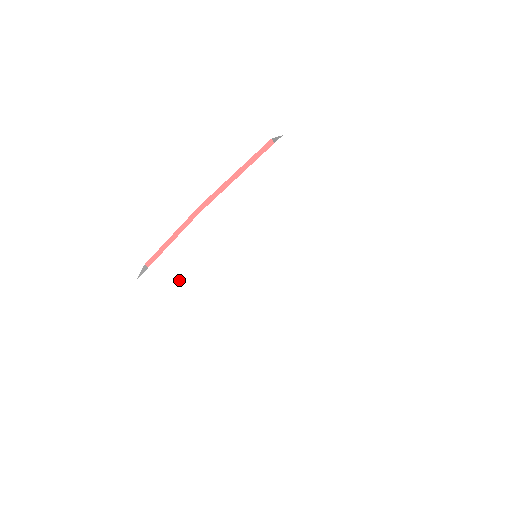
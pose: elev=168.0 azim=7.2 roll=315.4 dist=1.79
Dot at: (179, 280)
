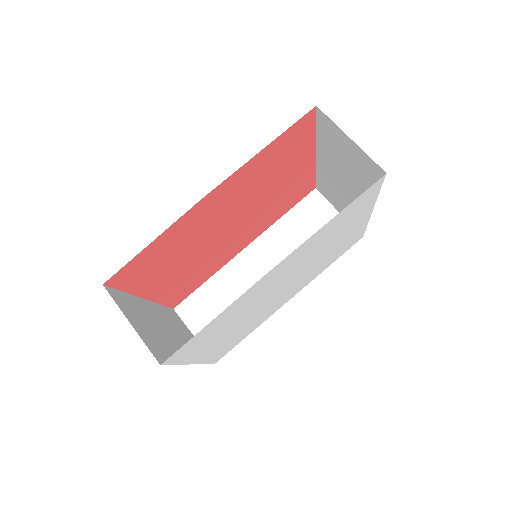
Dot at: (206, 338)
